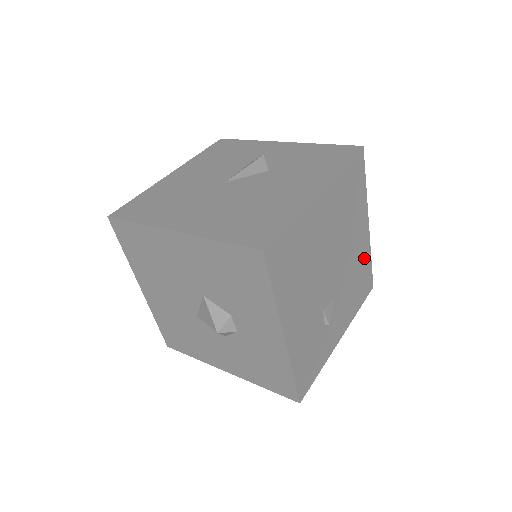
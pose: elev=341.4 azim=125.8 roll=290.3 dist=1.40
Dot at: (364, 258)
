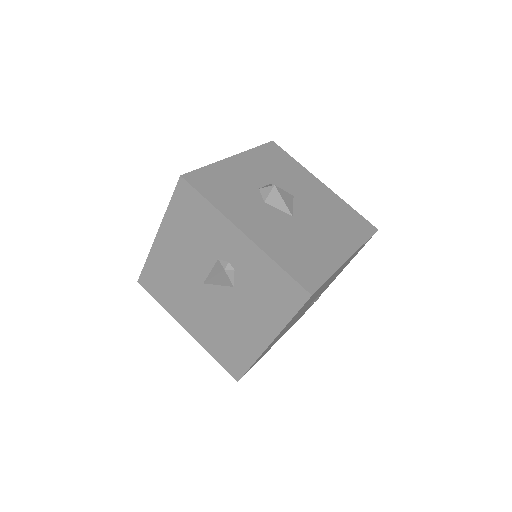
Dot at: (352, 256)
